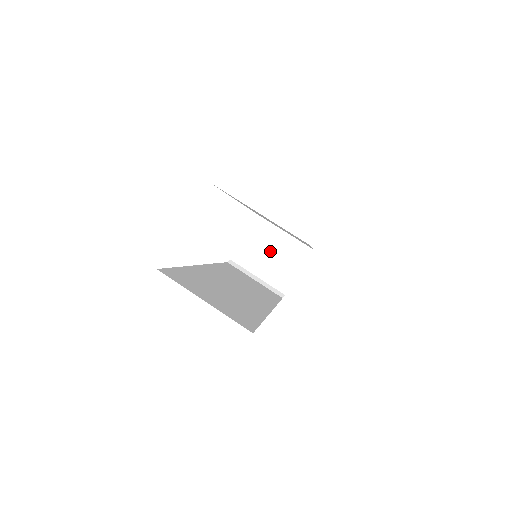
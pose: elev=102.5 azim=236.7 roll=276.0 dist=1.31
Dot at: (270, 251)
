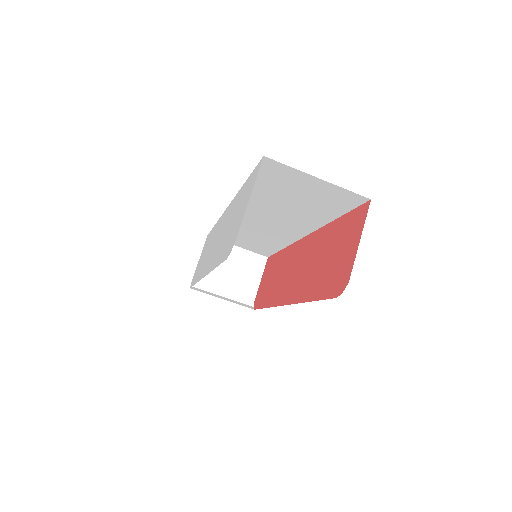
Dot at: (227, 268)
